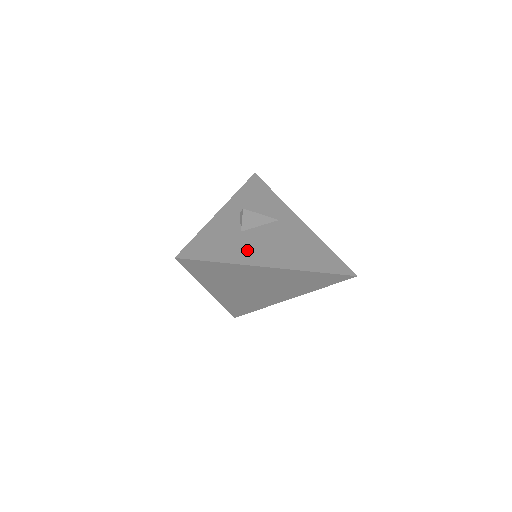
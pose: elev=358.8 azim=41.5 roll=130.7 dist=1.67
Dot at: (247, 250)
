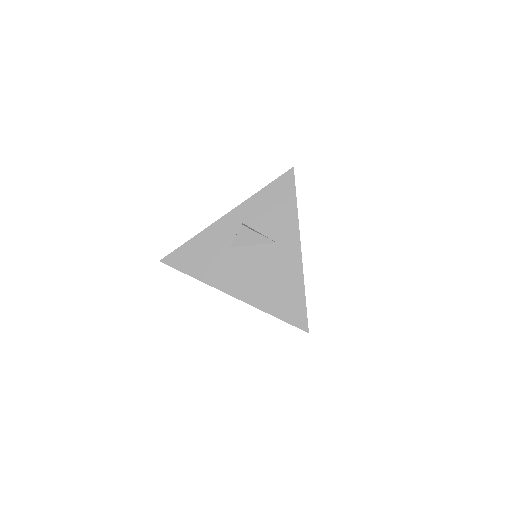
Dot at: (223, 271)
